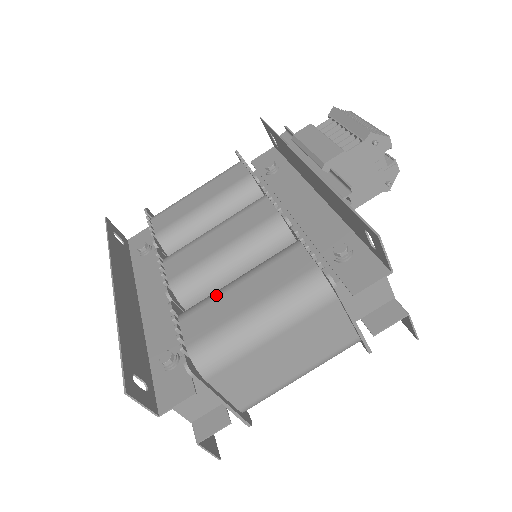
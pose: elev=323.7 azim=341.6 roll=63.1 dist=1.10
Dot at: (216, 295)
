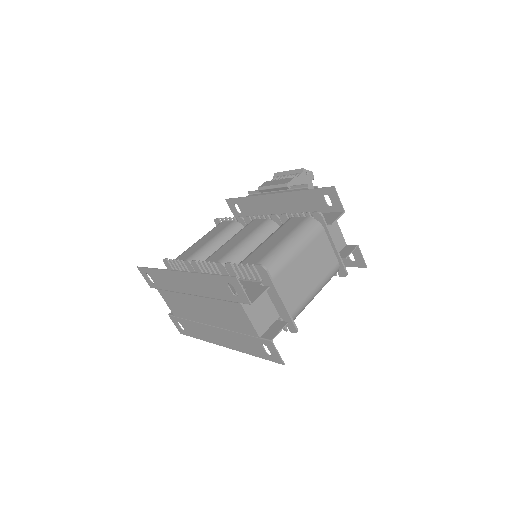
Dot at: (255, 250)
